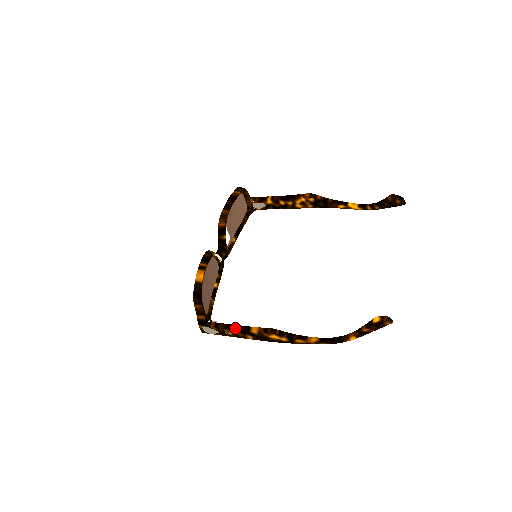
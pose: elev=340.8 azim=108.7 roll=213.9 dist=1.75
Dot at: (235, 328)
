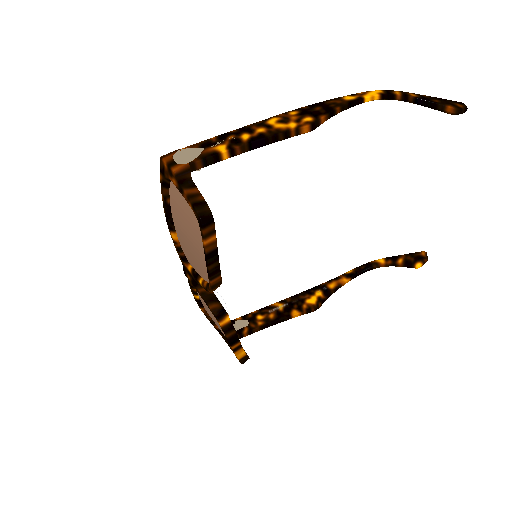
Dot at: occluded
